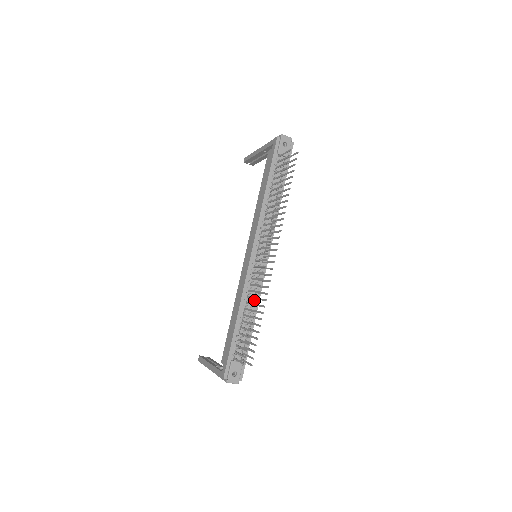
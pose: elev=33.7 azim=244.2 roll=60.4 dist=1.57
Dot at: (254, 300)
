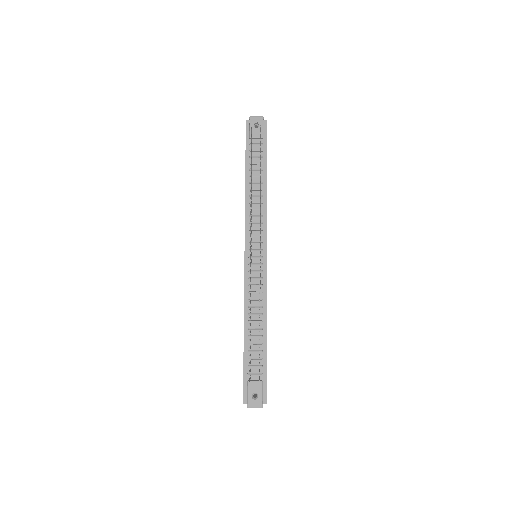
Dot at: (260, 305)
